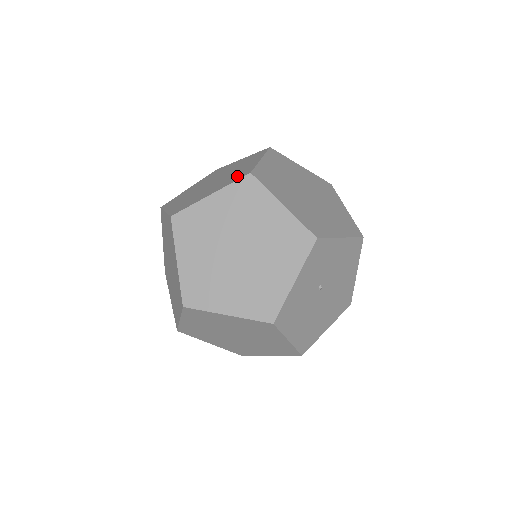
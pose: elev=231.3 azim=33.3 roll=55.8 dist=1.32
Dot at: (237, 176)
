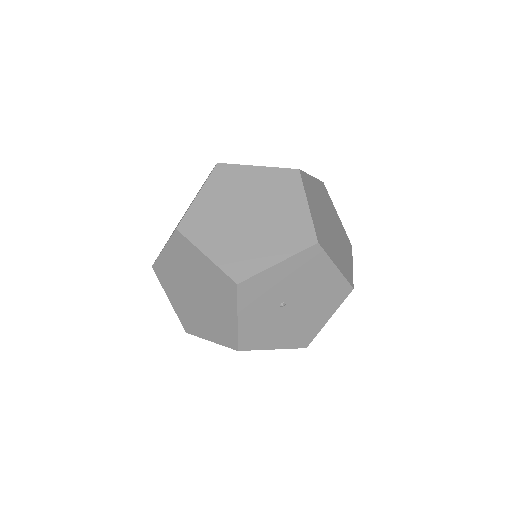
Dot at: occluded
